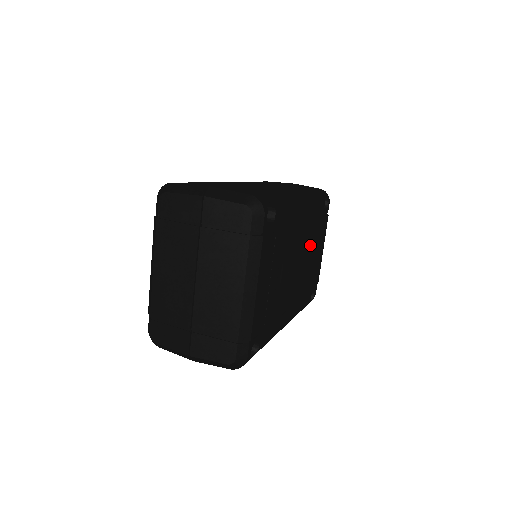
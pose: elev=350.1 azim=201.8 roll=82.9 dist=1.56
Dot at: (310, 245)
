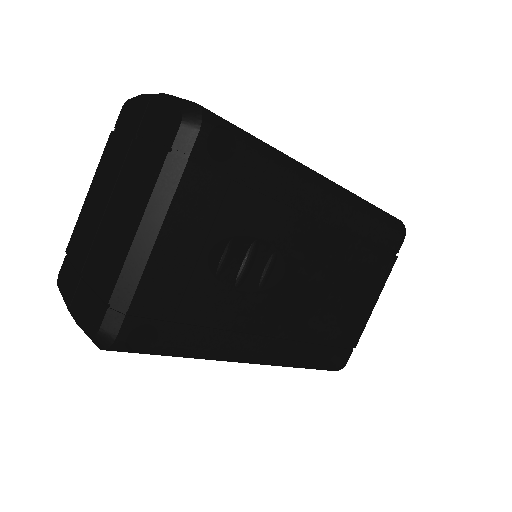
Dot at: (337, 270)
